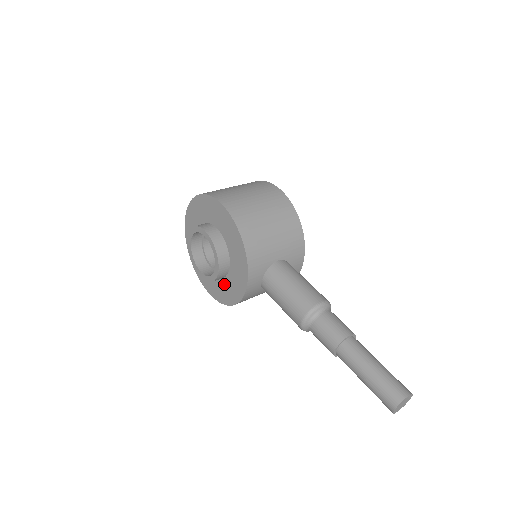
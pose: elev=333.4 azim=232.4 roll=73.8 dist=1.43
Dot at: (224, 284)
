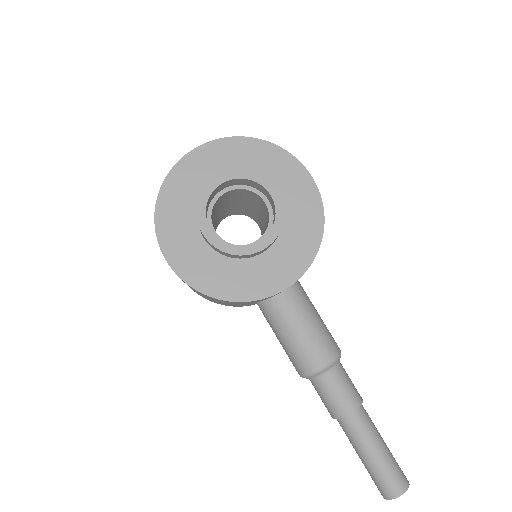
Dot at: (228, 266)
